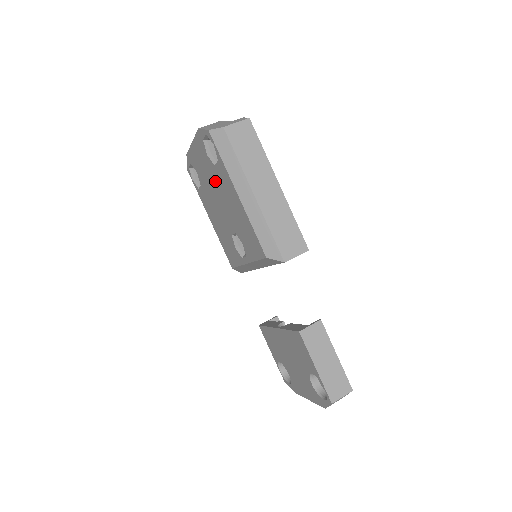
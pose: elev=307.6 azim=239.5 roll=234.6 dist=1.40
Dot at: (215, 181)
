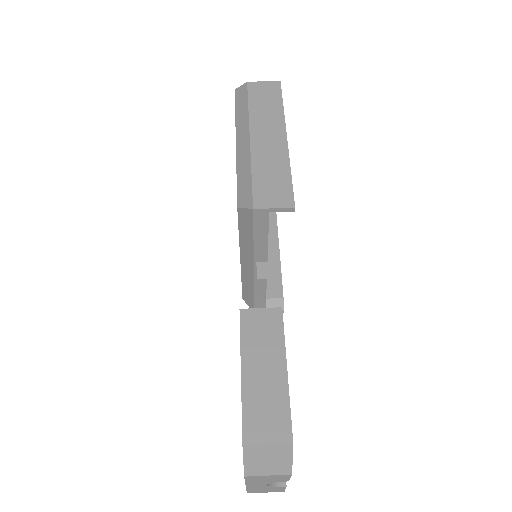
Dot at: occluded
